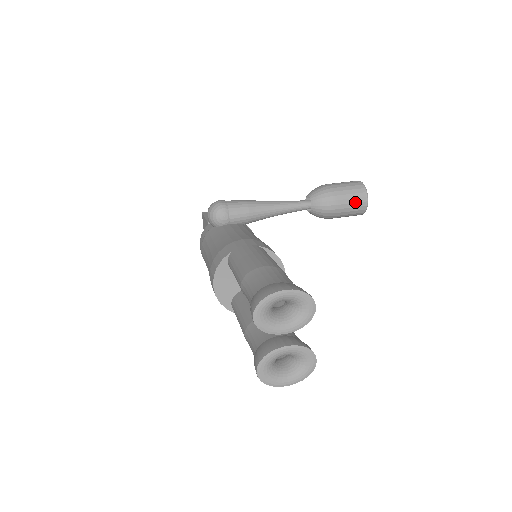
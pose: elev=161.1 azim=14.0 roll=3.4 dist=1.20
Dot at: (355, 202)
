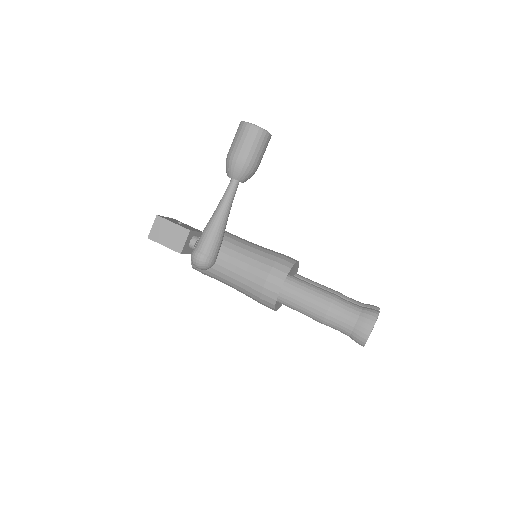
Dot at: (265, 147)
